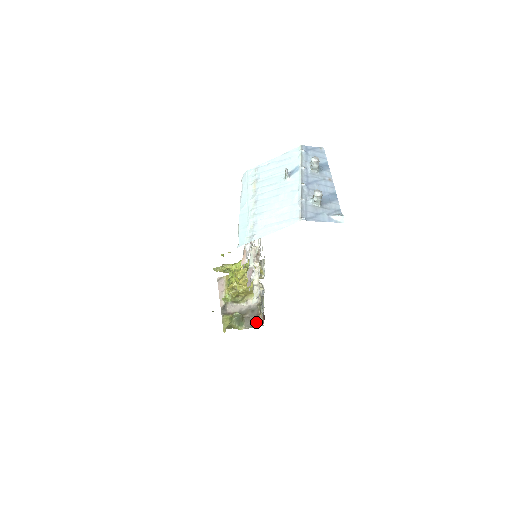
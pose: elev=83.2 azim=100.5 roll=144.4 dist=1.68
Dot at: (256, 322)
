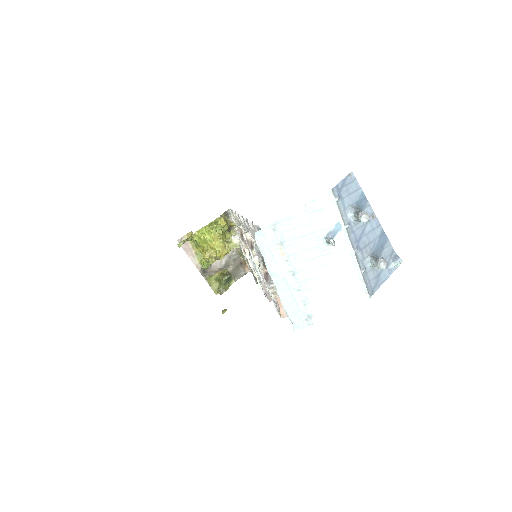
Dot at: (243, 269)
